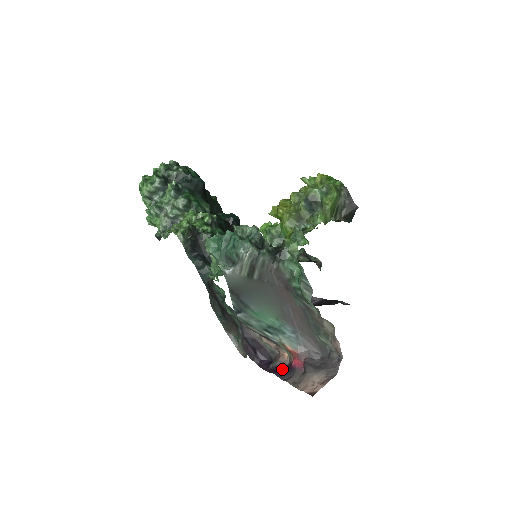
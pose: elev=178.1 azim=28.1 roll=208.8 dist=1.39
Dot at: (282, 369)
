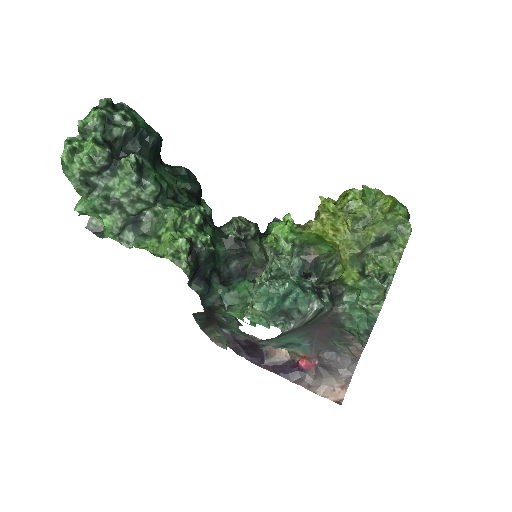
Dot at: (285, 368)
